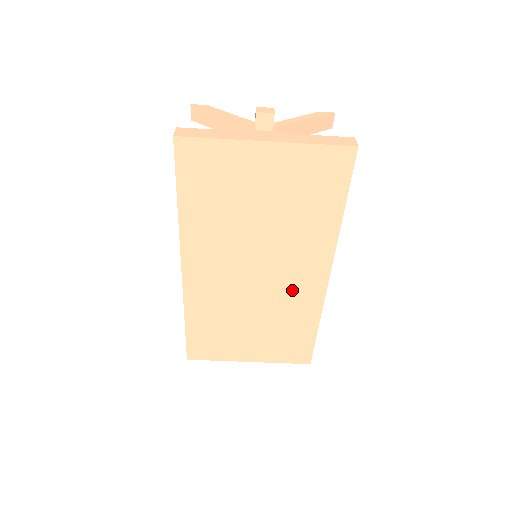
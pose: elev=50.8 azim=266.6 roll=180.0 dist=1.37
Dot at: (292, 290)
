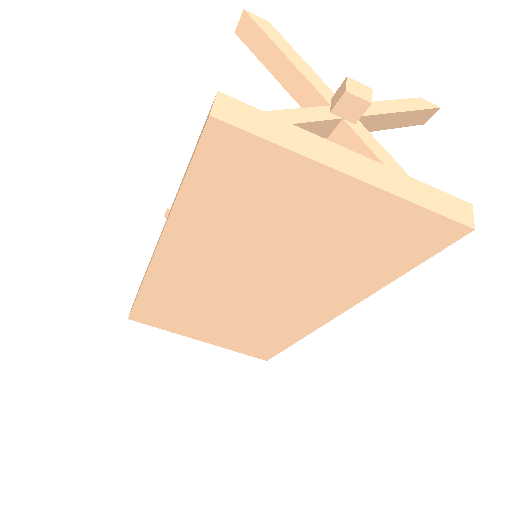
Dot at: (285, 312)
